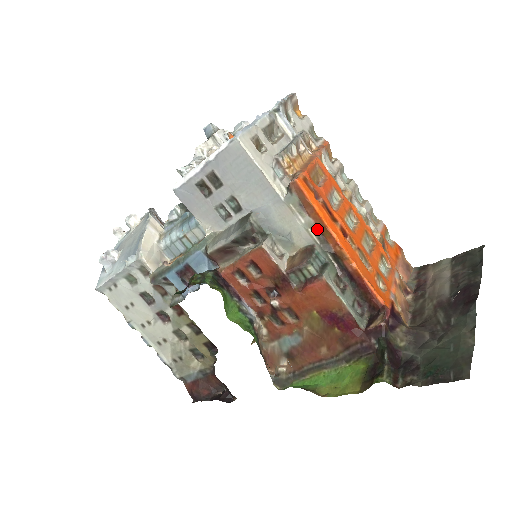
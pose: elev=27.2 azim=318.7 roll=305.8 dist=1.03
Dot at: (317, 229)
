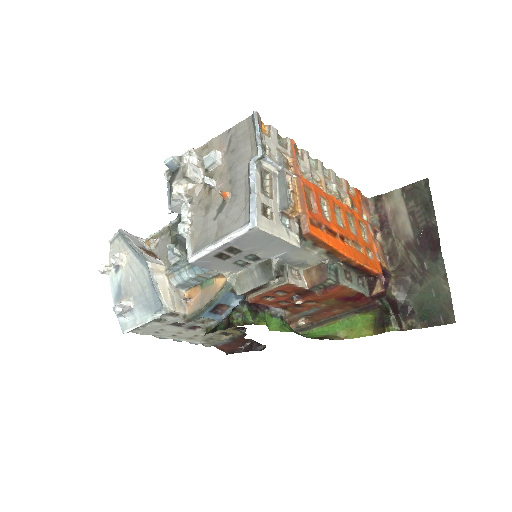
Dot at: (328, 252)
